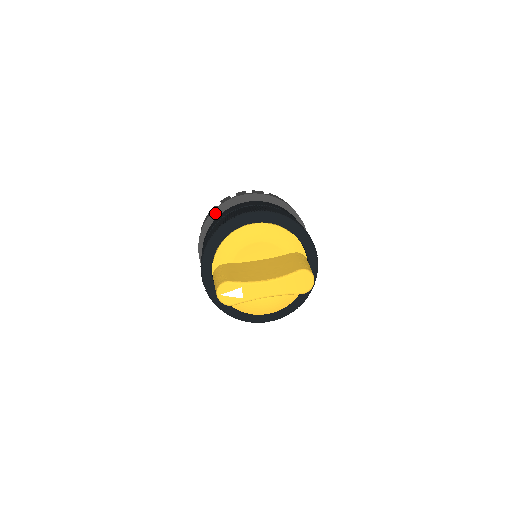
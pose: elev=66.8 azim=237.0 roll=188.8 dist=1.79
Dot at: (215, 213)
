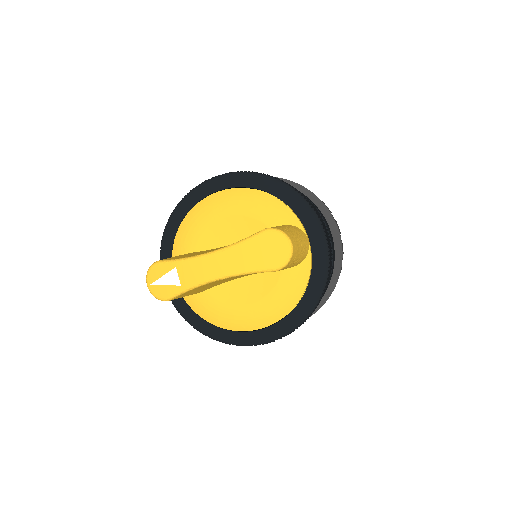
Dot at: occluded
